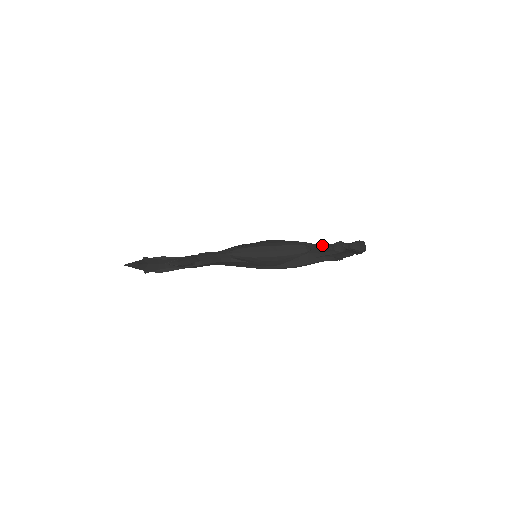
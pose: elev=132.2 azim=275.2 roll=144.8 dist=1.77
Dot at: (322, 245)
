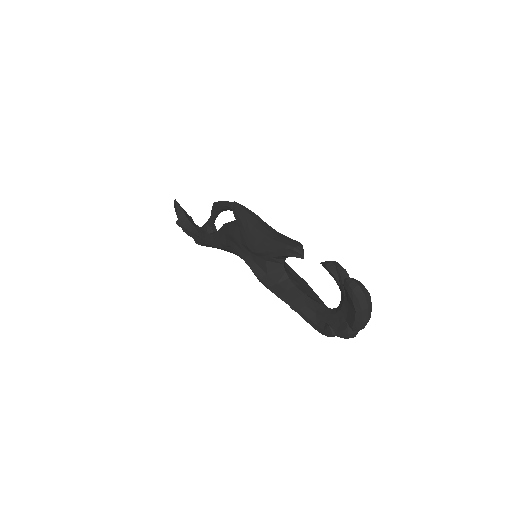
Dot at: occluded
